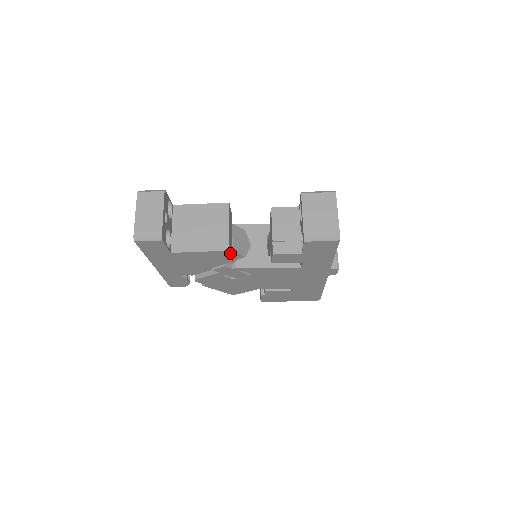
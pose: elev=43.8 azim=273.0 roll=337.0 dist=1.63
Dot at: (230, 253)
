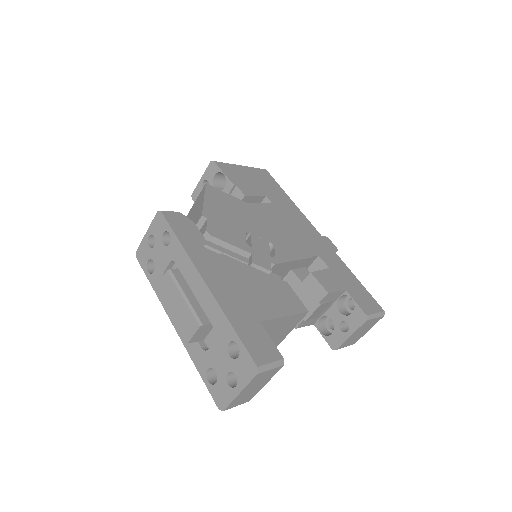
Dot at: occluded
